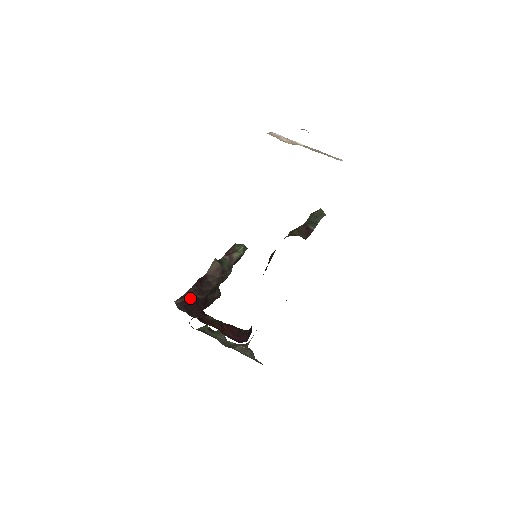
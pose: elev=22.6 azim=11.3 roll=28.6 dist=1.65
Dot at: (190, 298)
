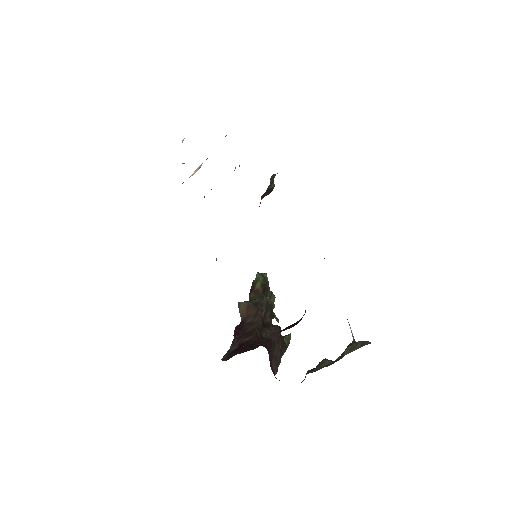
Dot at: (237, 347)
